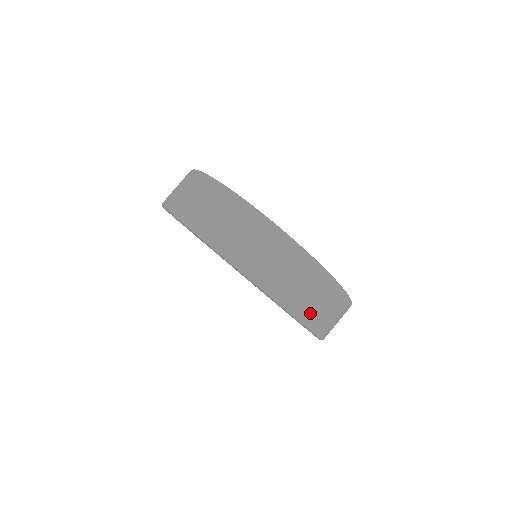
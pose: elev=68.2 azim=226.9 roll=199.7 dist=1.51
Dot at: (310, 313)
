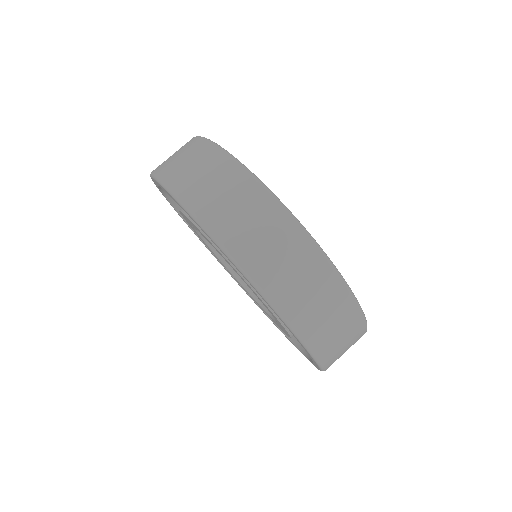
Dot at: (319, 337)
